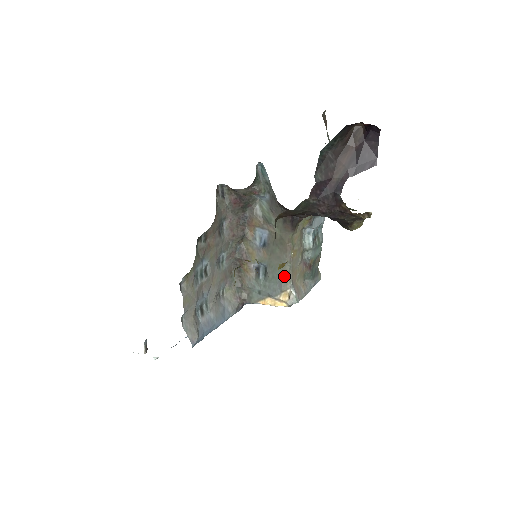
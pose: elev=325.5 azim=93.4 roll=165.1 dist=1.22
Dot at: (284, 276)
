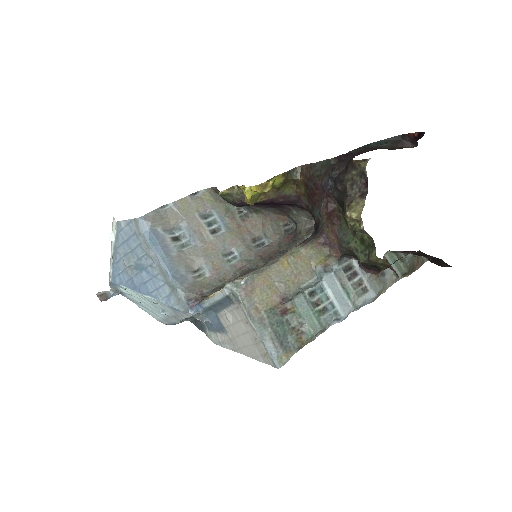
Dot at: (255, 270)
